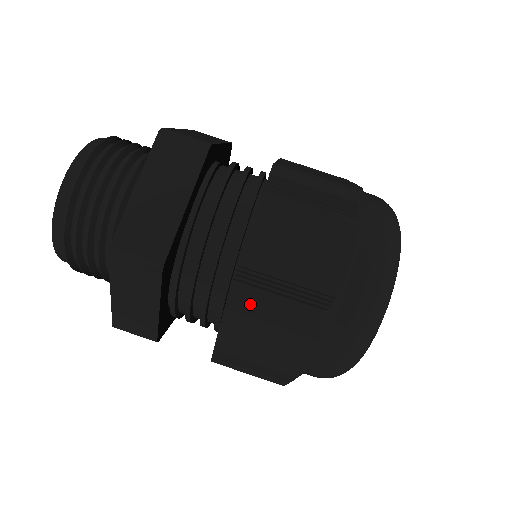
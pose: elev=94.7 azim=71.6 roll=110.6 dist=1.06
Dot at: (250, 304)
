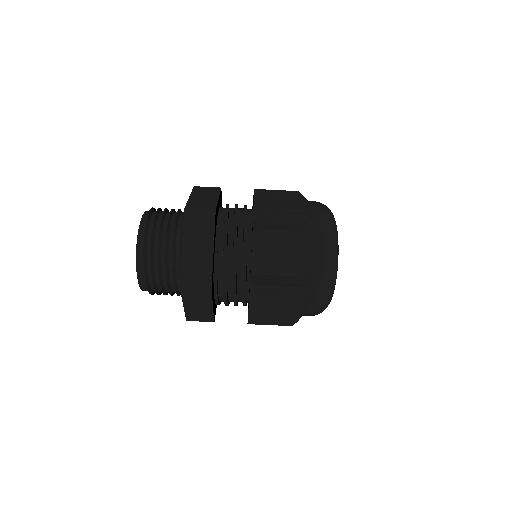
Dot at: occluded
